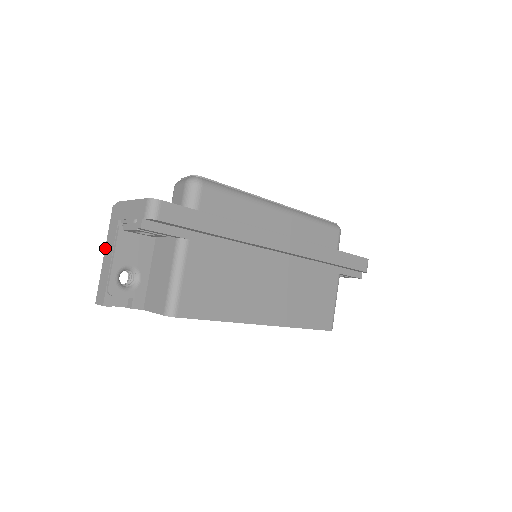
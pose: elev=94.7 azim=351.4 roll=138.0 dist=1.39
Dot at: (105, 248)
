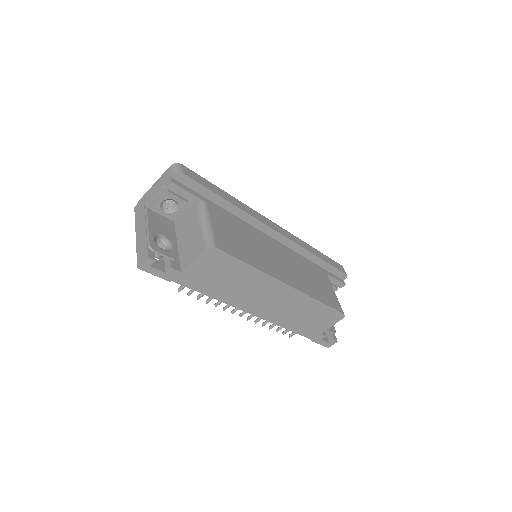
Dot at: occluded
